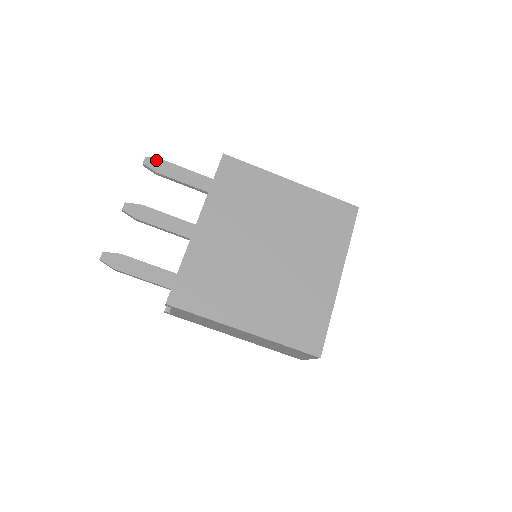
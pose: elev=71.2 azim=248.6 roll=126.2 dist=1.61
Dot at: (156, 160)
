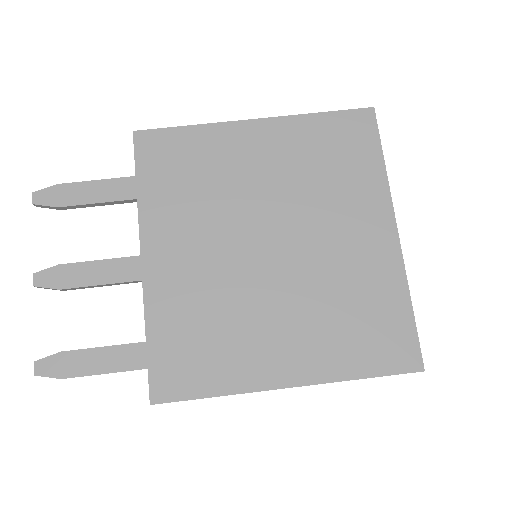
Dot at: (49, 190)
